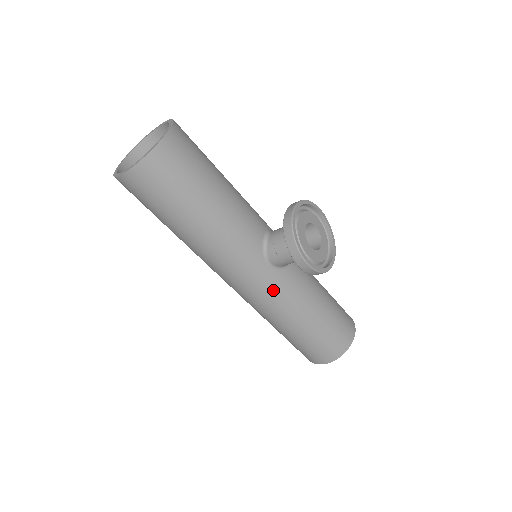
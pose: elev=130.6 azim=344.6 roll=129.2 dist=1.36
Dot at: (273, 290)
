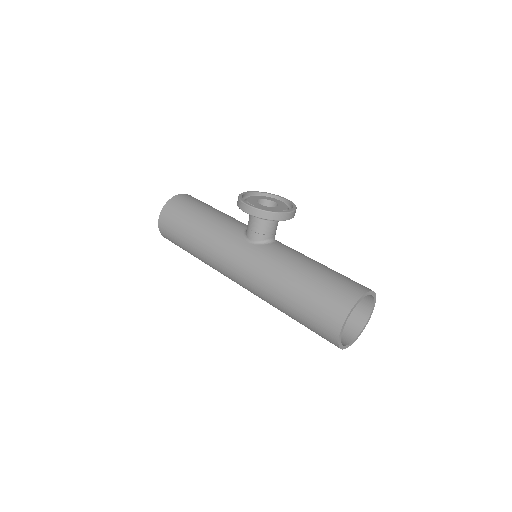
Dot at: (257, 260)
